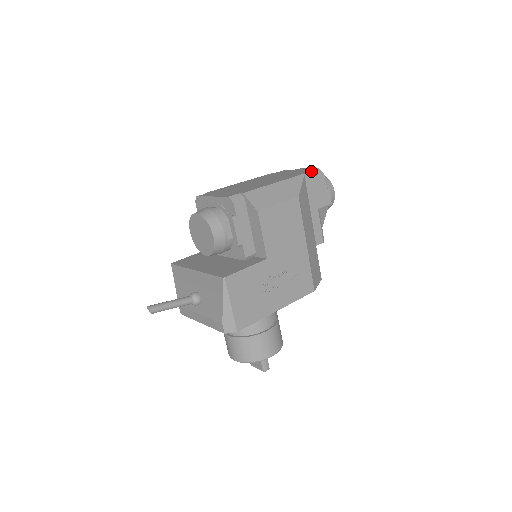
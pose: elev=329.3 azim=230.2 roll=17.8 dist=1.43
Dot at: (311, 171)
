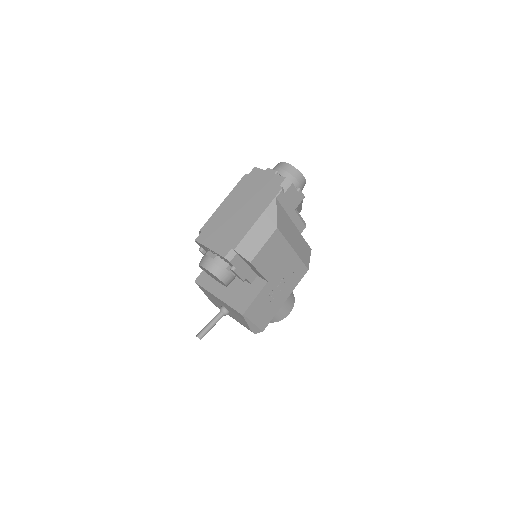
Dot at: (281, 189)
